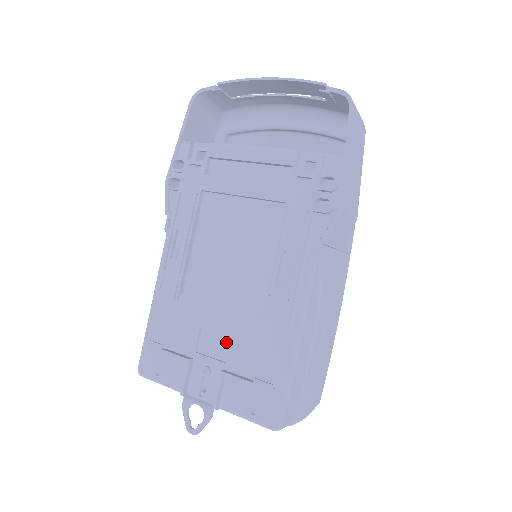
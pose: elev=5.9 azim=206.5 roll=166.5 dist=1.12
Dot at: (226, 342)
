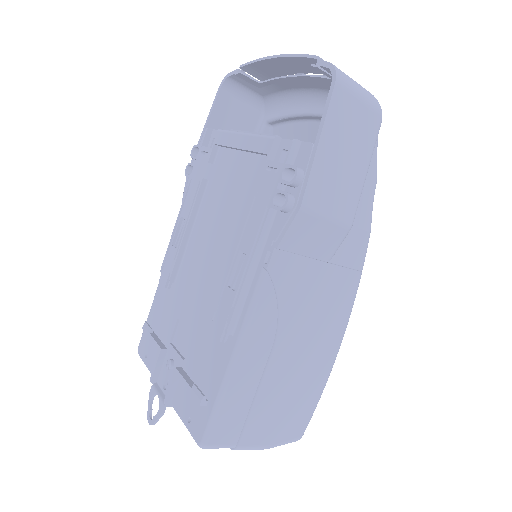
Dot at: (190, 339)
